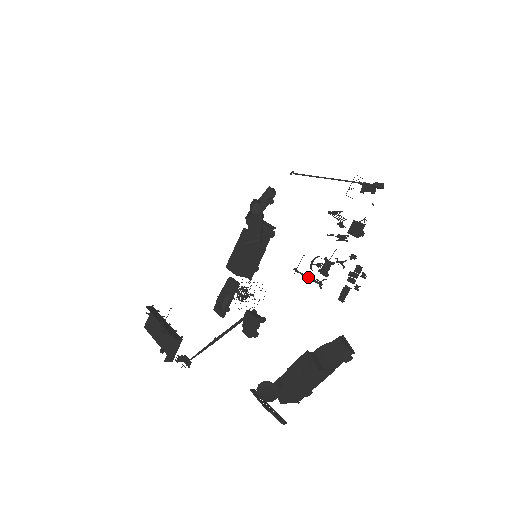
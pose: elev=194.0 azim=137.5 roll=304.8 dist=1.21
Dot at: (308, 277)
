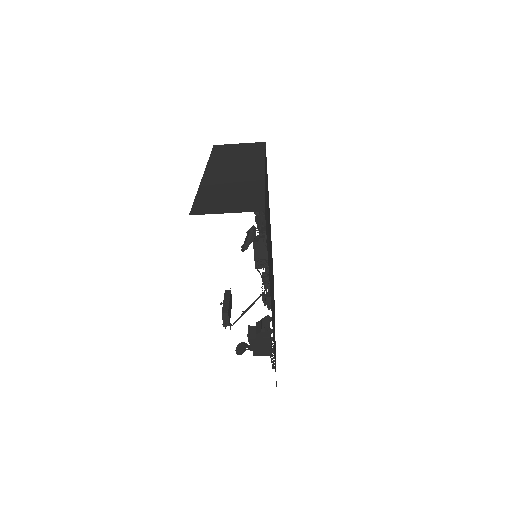
Dot at: (260, 274)
